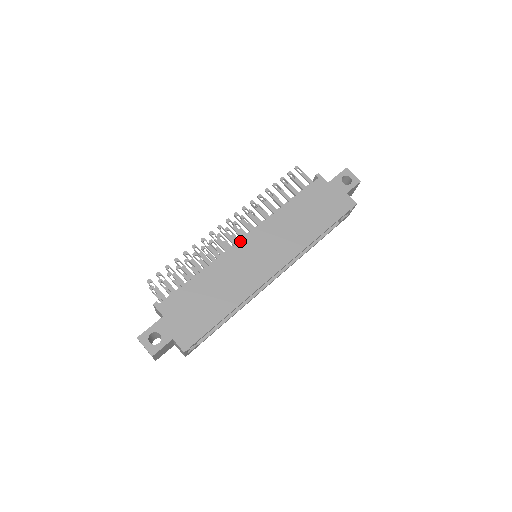
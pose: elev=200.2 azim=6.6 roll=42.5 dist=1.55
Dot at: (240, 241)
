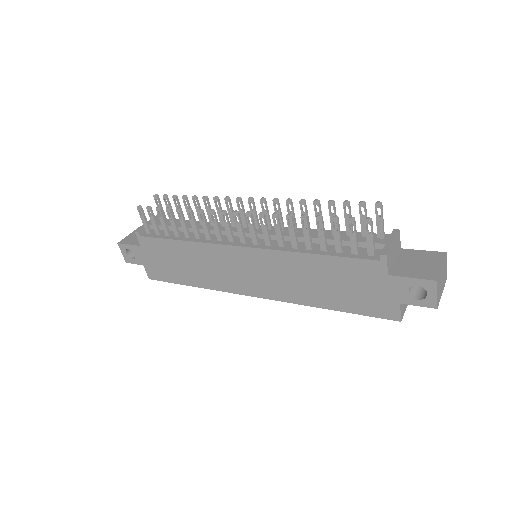
Dot at: (233, 246)
